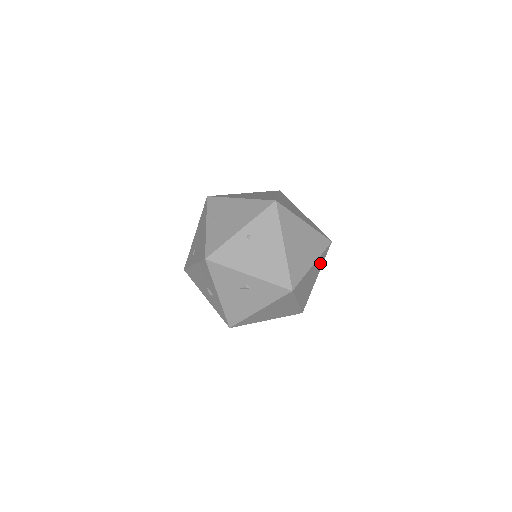
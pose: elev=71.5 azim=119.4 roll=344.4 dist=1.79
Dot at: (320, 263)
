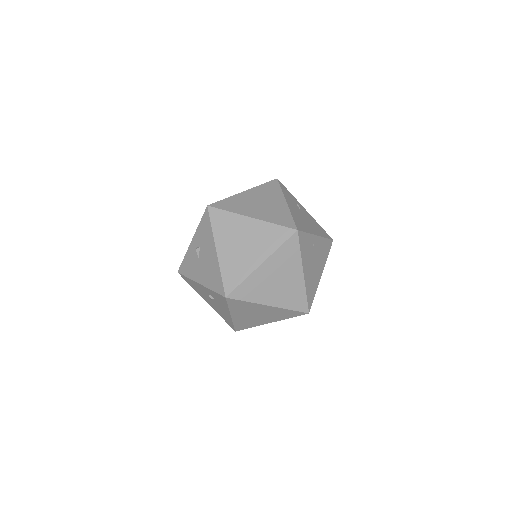
Dot at: (271, 192)
